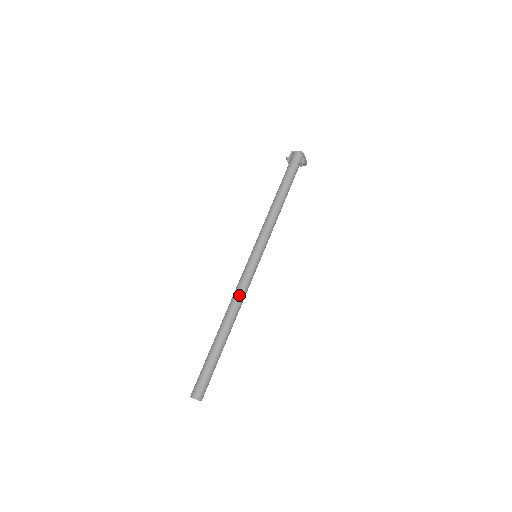
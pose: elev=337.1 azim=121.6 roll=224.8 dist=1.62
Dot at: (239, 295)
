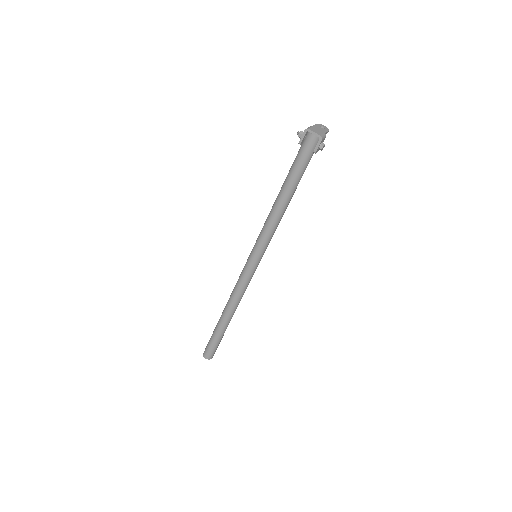
Dot at: (239, 294)
